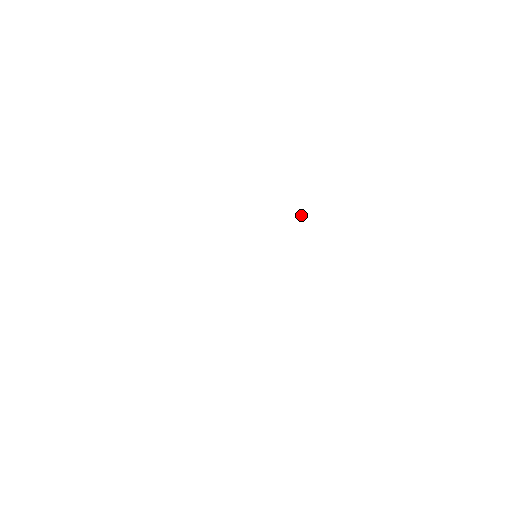
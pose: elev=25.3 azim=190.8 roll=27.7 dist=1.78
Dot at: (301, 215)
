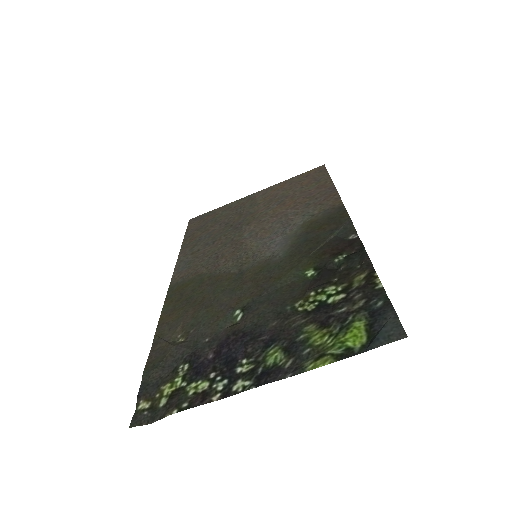
Dot at: (351, 248)
